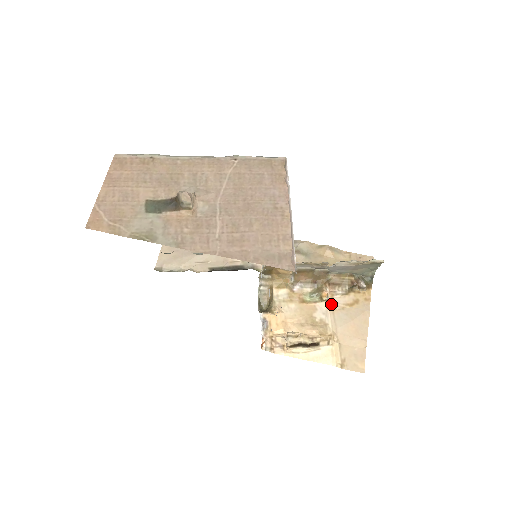
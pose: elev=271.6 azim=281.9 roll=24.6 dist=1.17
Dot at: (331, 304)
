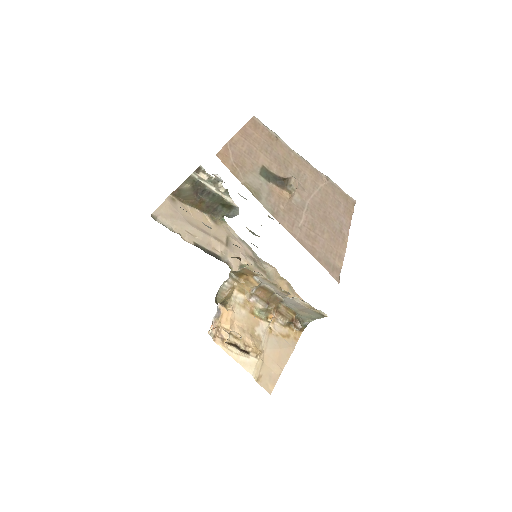
Dot at: (270, 327)
